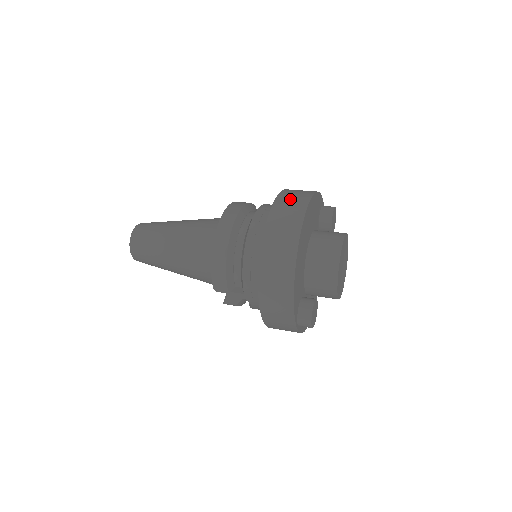
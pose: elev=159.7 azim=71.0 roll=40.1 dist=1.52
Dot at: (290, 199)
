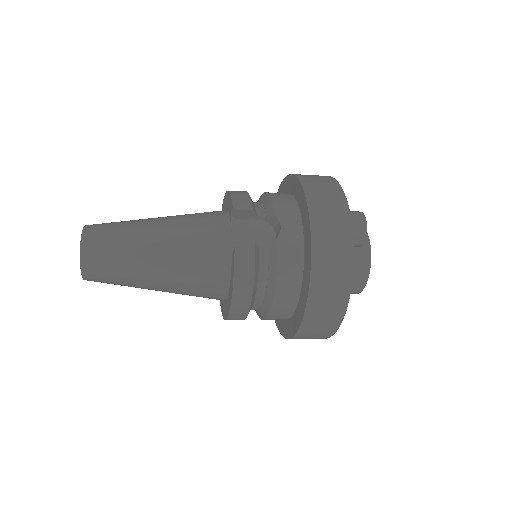
Dot at: occluded
